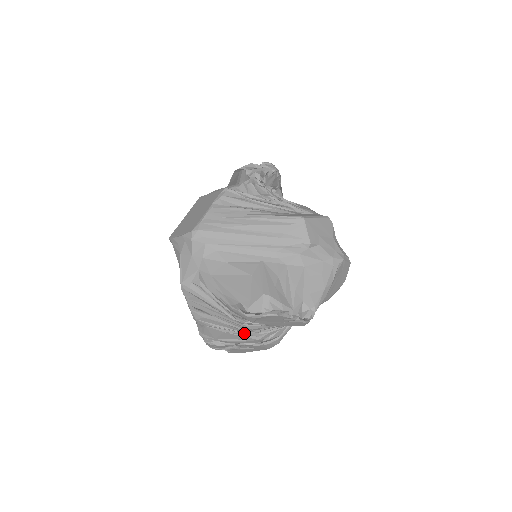
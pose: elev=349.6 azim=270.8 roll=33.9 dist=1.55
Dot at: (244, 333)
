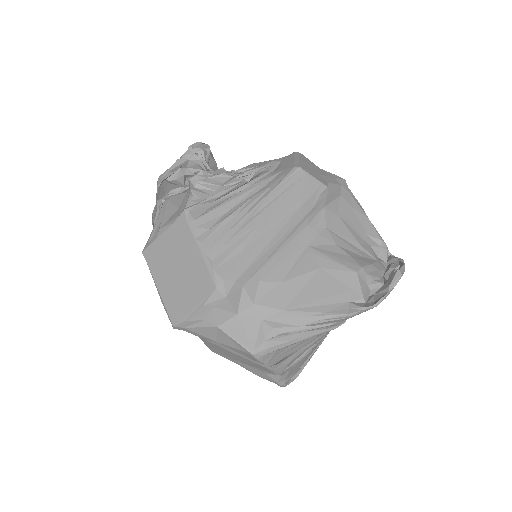
Dot at: occluded
